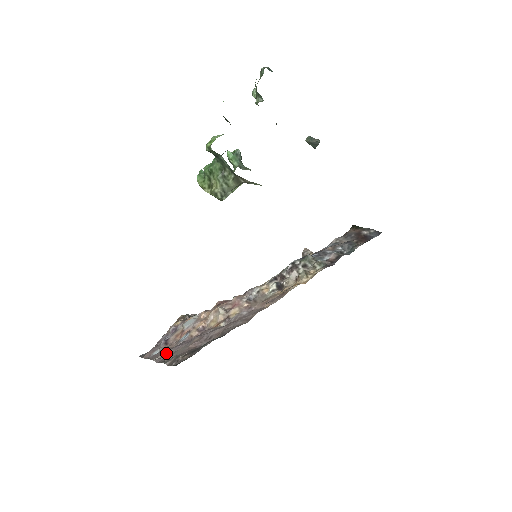
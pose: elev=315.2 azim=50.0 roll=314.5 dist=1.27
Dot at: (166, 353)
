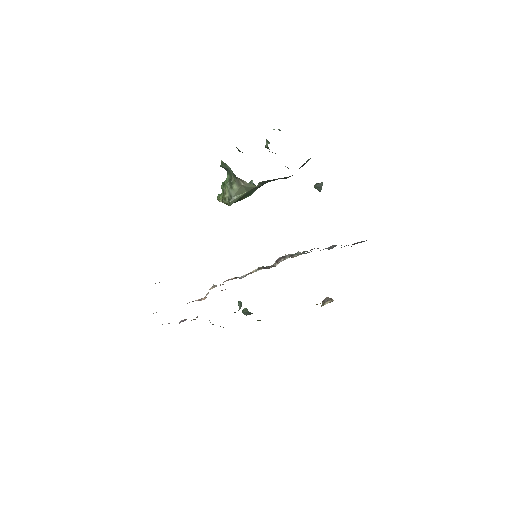
Dot at: occluded
